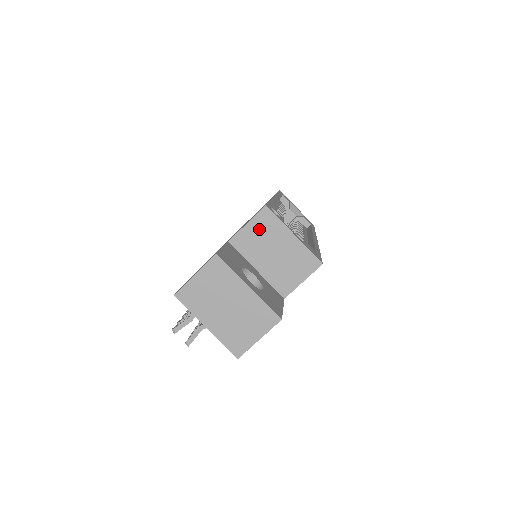
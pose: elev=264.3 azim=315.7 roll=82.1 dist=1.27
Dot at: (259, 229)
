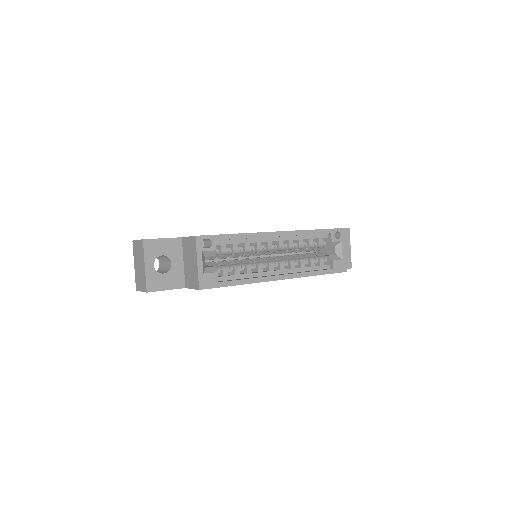
Dot at: (190, 244)
